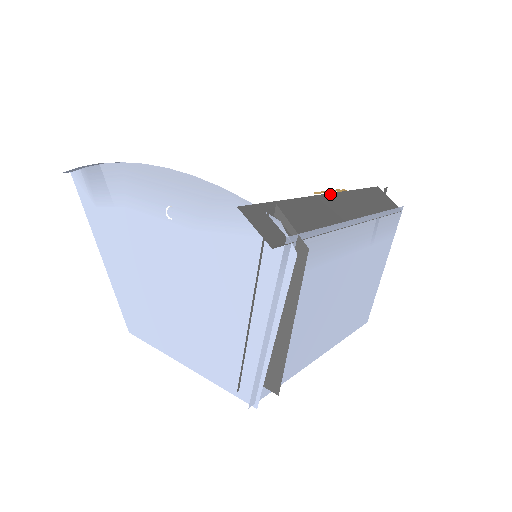
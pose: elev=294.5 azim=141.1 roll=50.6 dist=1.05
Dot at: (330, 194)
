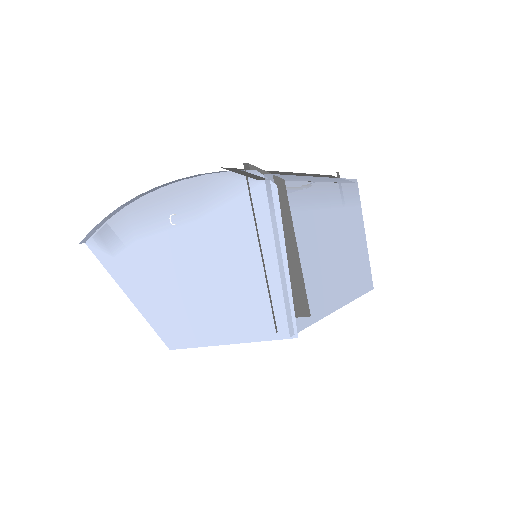
Dot at: (292, 173)
